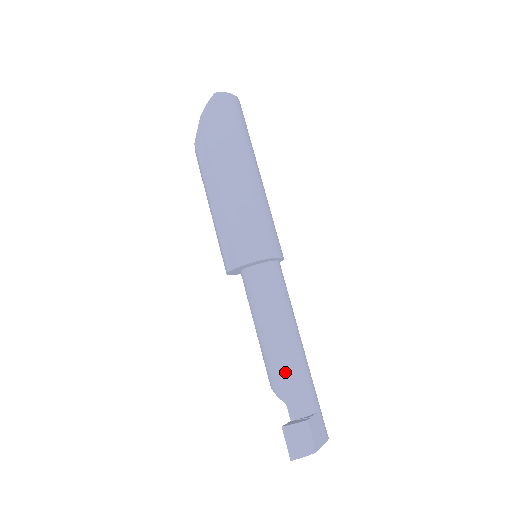
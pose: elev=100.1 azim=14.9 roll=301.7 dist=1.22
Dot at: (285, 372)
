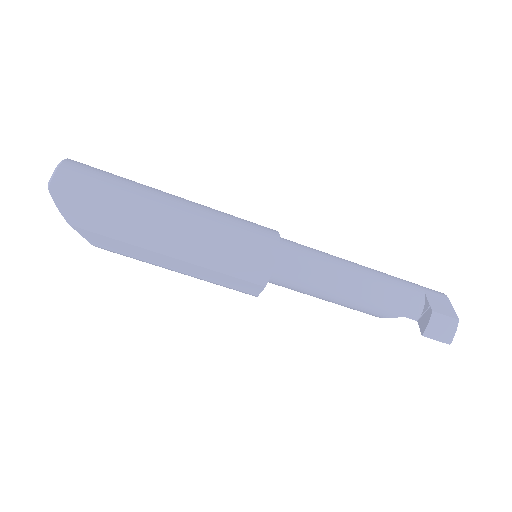
Dot at: (379, 301)
